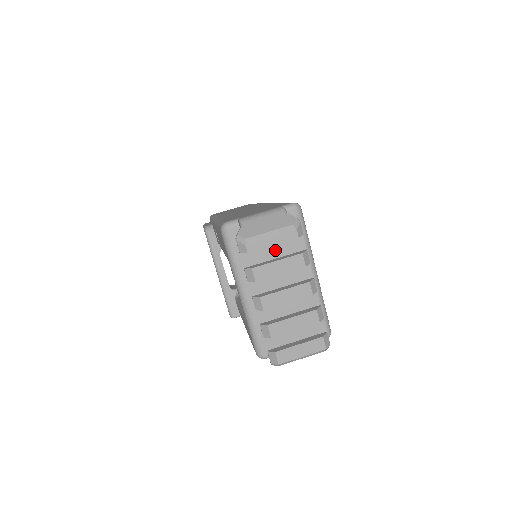
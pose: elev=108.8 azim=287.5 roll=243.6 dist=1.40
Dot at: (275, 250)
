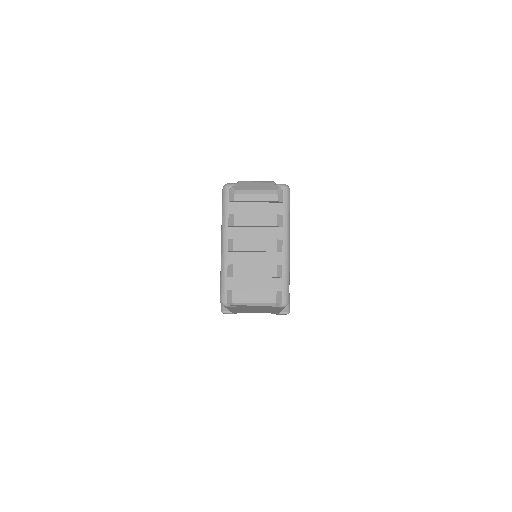
Dot at: (257, 208)
